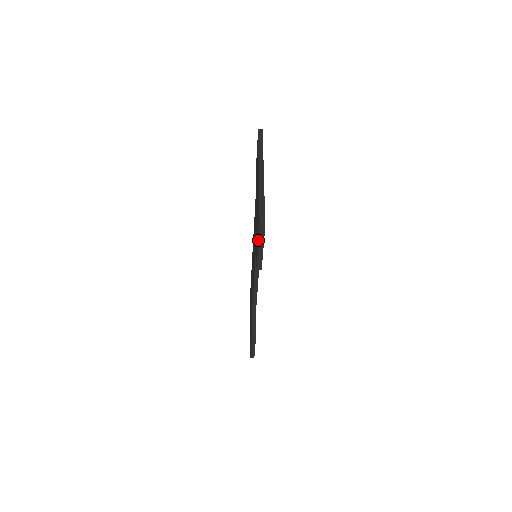
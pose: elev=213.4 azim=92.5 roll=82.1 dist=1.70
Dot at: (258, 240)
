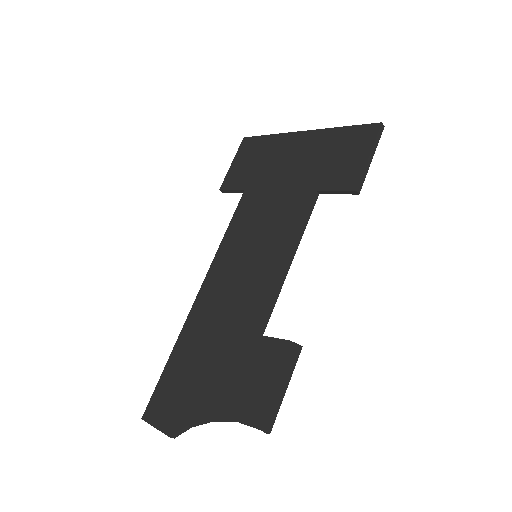
Dot at: (372, 144)
